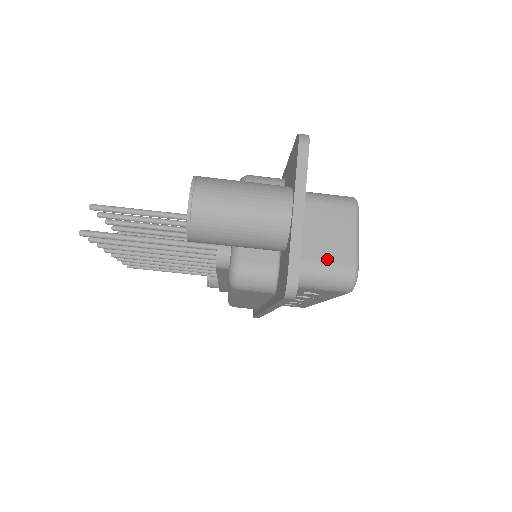
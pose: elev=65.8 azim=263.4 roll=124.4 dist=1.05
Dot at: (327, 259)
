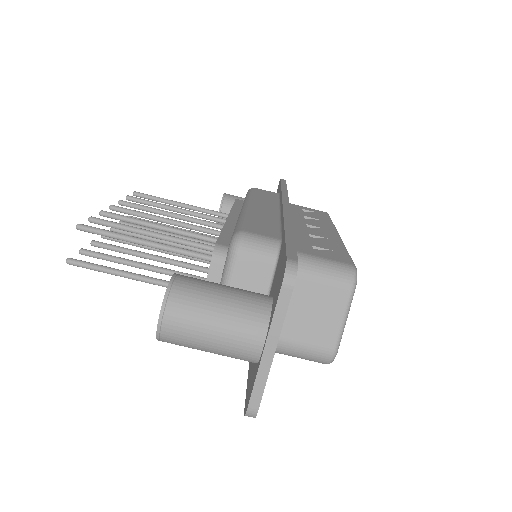
Dot at: (307, 341)
